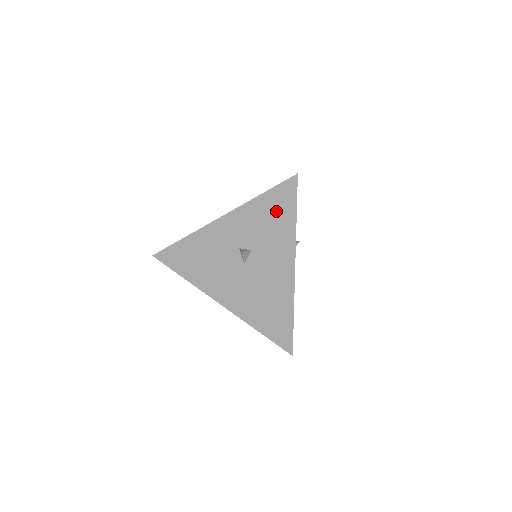
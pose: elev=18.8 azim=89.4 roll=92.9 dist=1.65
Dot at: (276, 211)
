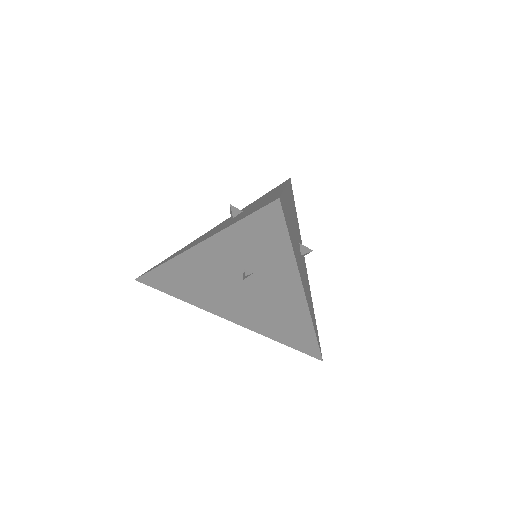
Dot at: occluded
